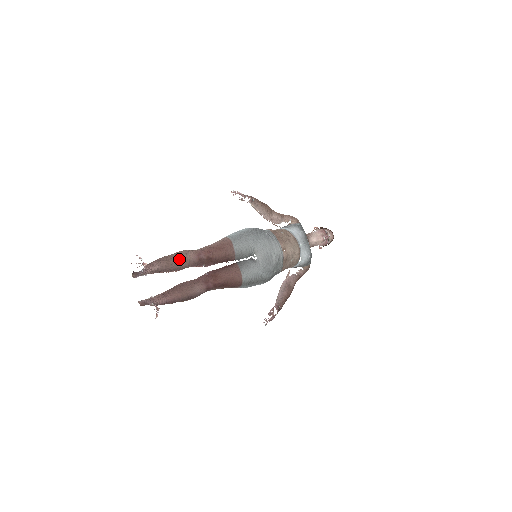
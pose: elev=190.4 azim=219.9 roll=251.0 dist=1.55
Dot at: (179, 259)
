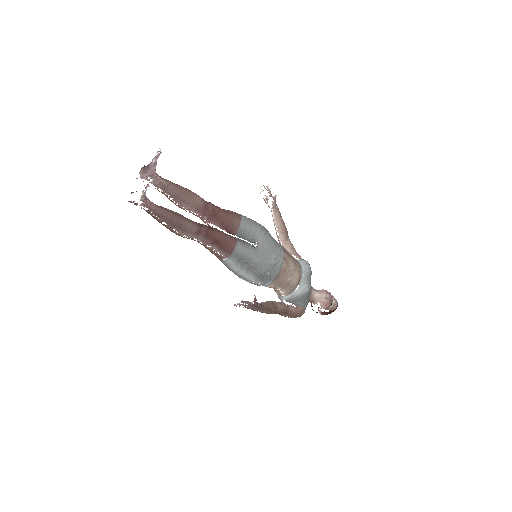
Dot at: (188, 192)
